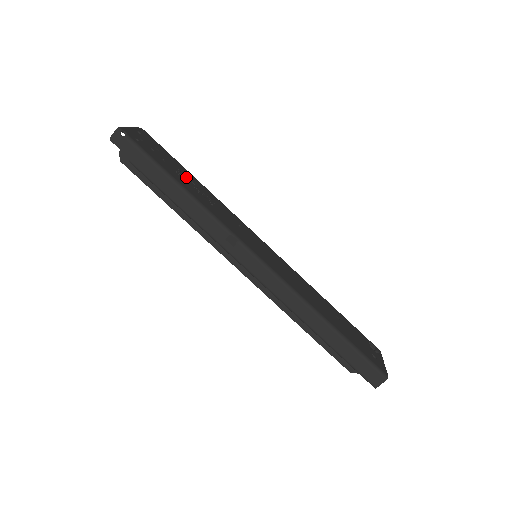
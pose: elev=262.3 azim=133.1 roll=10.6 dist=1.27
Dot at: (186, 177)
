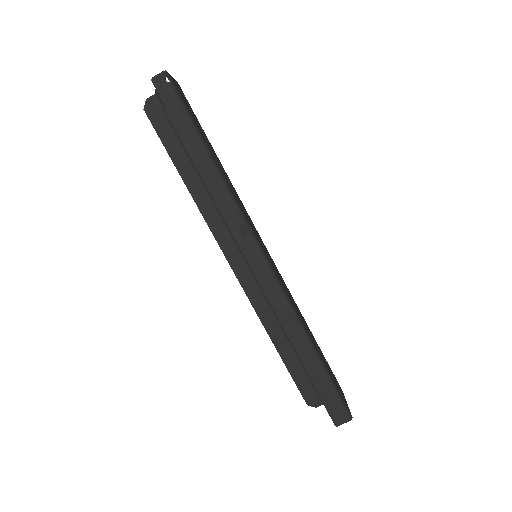
Dot at: (212, 150)
